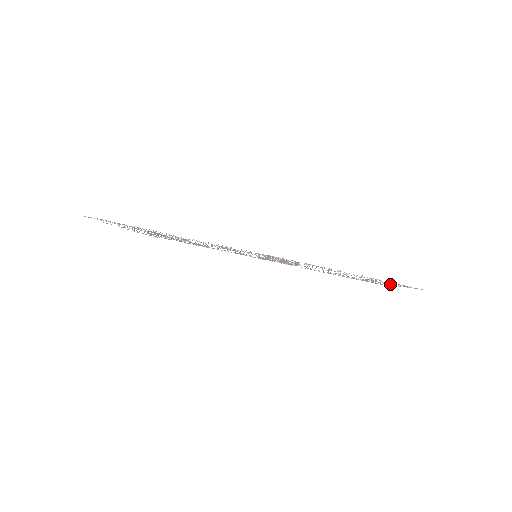
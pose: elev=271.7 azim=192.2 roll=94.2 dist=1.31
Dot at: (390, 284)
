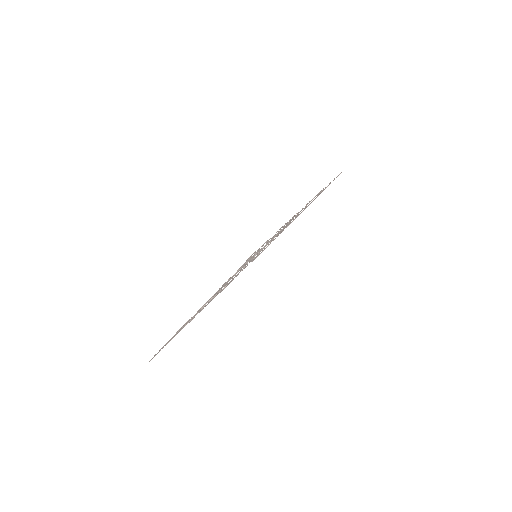
Dot at: occluded
